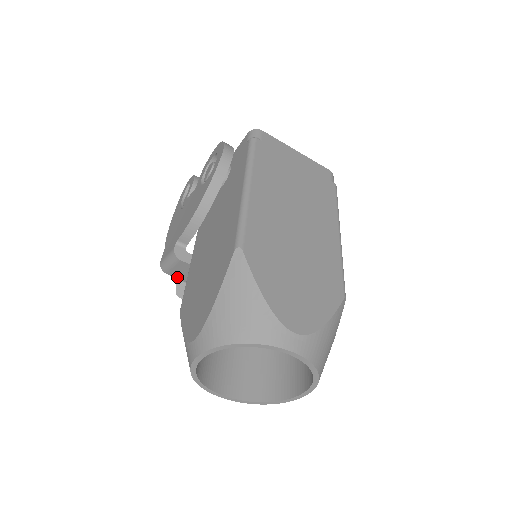
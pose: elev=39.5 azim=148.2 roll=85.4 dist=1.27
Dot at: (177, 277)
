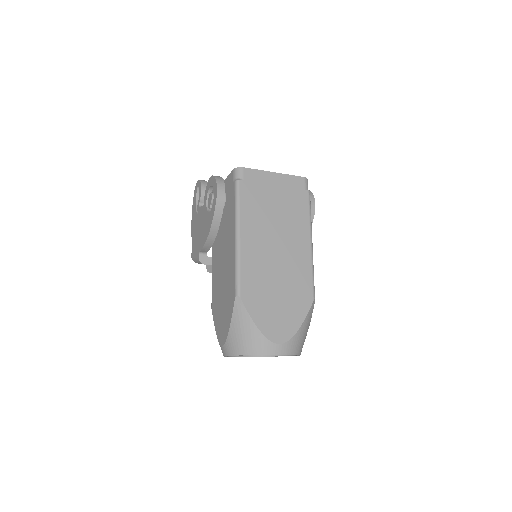
Dot at: occluded
